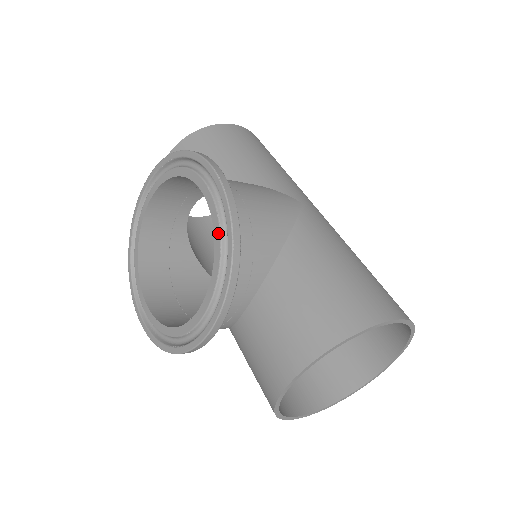
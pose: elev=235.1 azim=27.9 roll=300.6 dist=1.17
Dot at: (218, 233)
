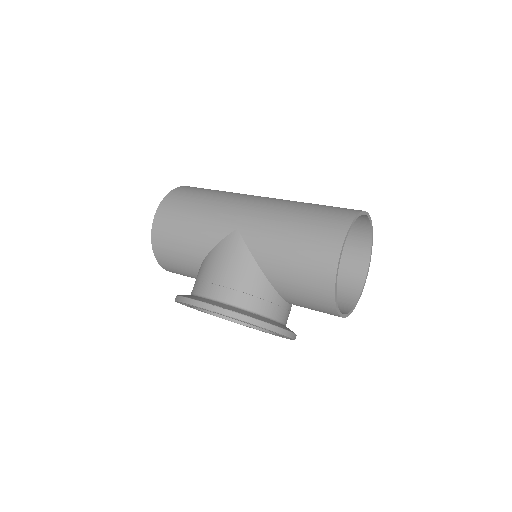
Dot at: (241, 321)
